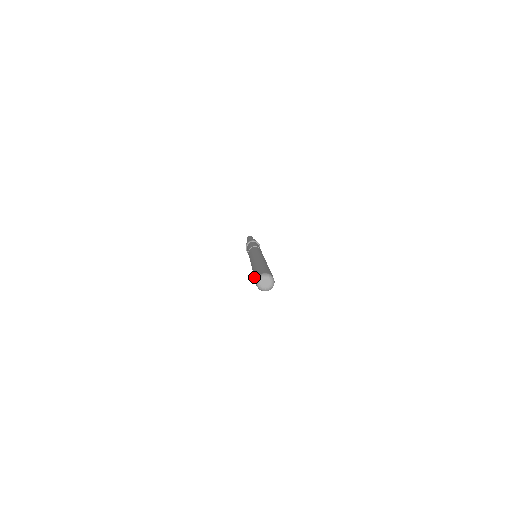
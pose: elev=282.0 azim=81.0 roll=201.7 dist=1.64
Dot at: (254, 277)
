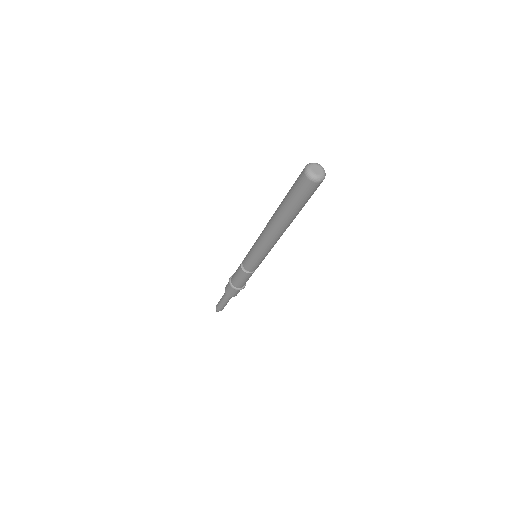
Dot at: occluded
